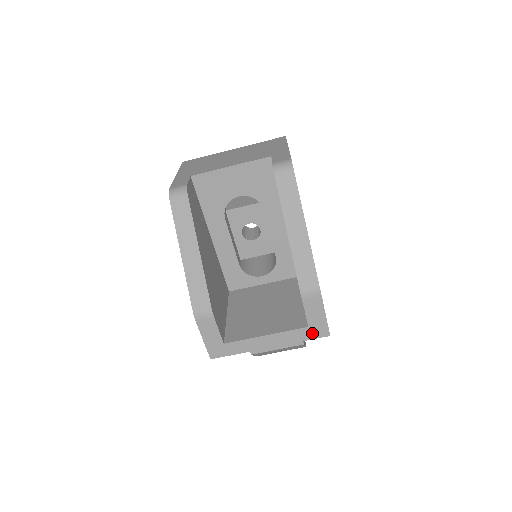
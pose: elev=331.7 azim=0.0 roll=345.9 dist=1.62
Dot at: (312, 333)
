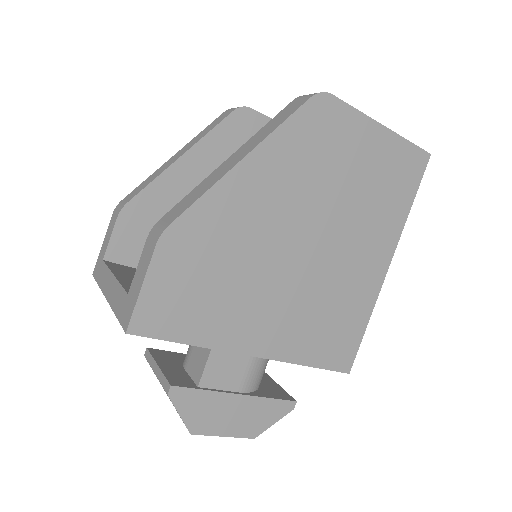
Dot at: (124, 309)
